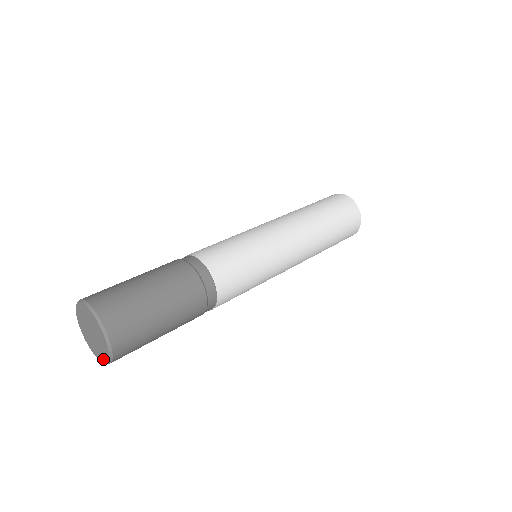
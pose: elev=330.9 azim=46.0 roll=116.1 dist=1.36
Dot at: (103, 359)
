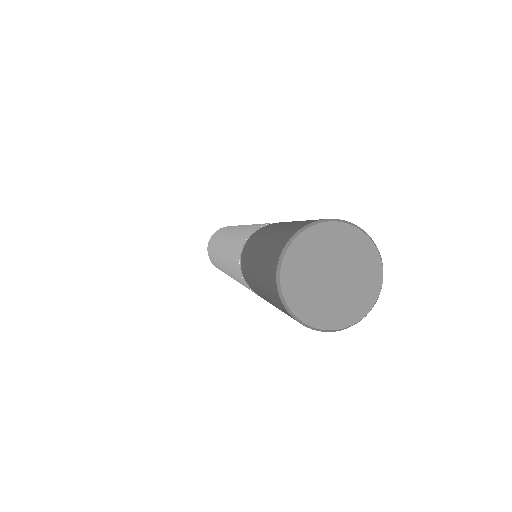
Dot at: (331, 322)
